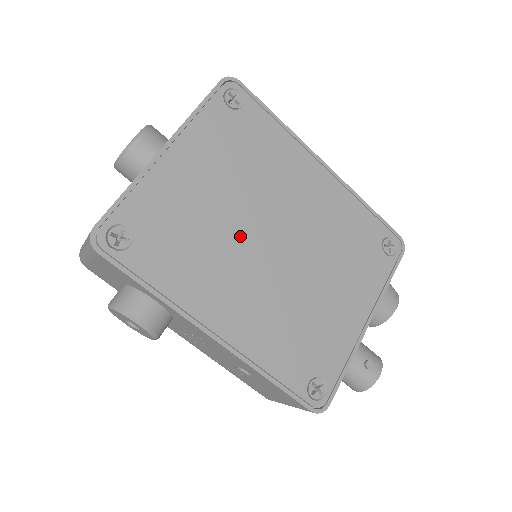
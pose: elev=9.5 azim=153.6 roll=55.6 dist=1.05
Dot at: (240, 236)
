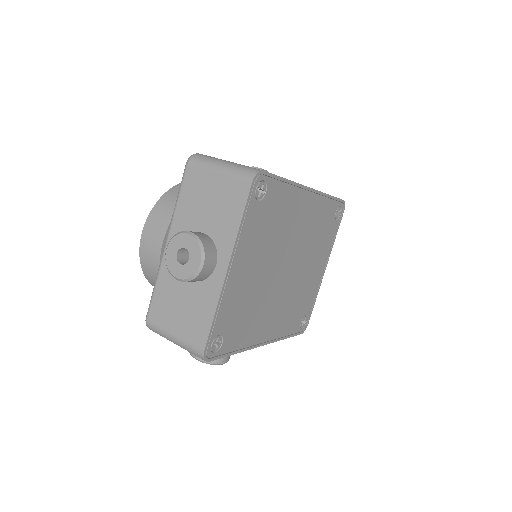
Dot at: (270, 283)
